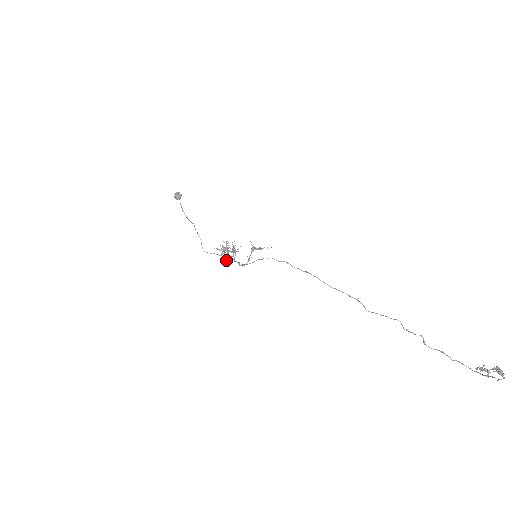
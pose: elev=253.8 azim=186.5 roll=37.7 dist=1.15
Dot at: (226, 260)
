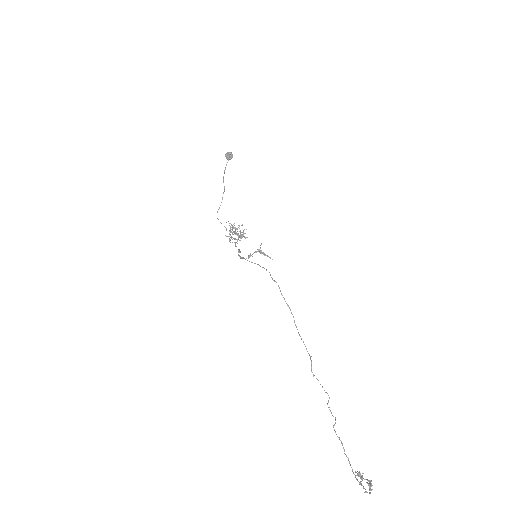
Dot at: occluded
